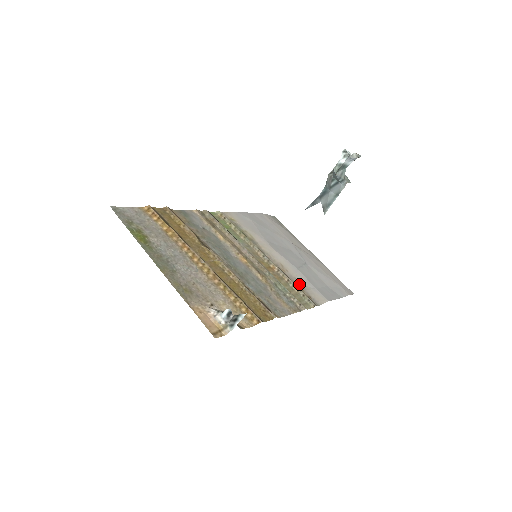
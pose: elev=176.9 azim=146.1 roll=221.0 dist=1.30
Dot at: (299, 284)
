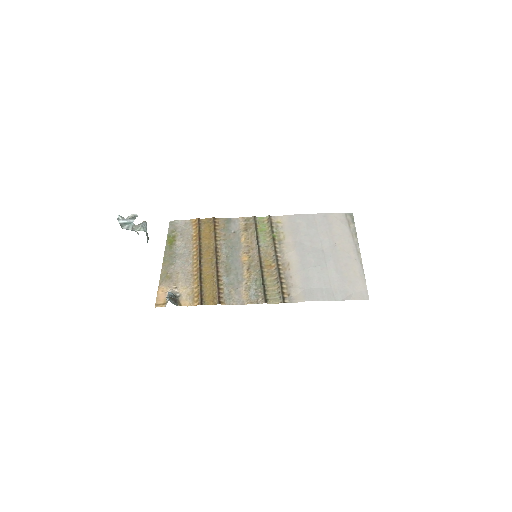
Dot at: (290, 282)
